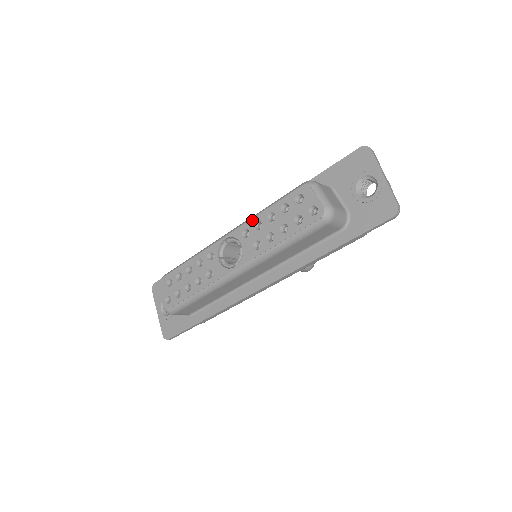
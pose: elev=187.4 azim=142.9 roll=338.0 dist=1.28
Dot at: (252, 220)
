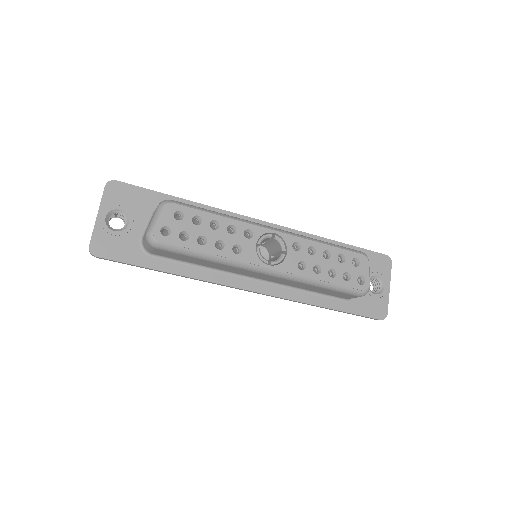
Dot at: (309, 241)
